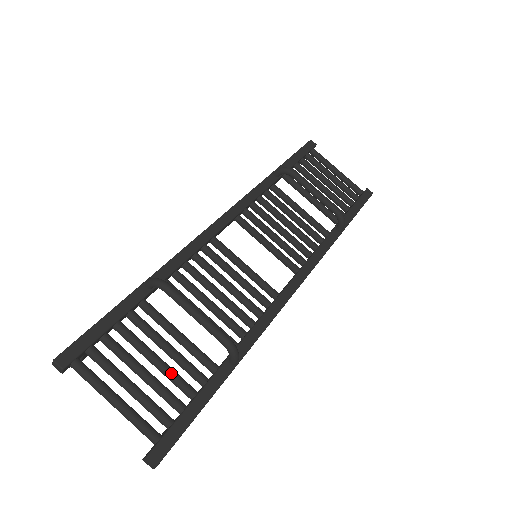
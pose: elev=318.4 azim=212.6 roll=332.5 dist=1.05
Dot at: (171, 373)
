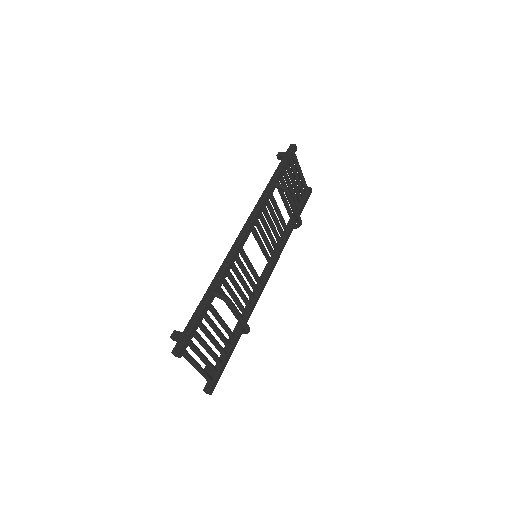
Dot at: (219, 346)
